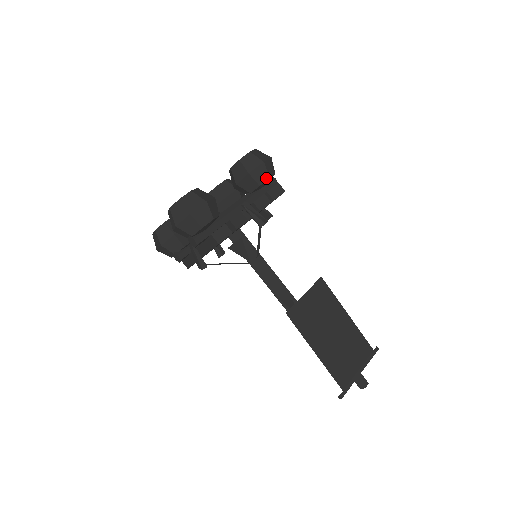
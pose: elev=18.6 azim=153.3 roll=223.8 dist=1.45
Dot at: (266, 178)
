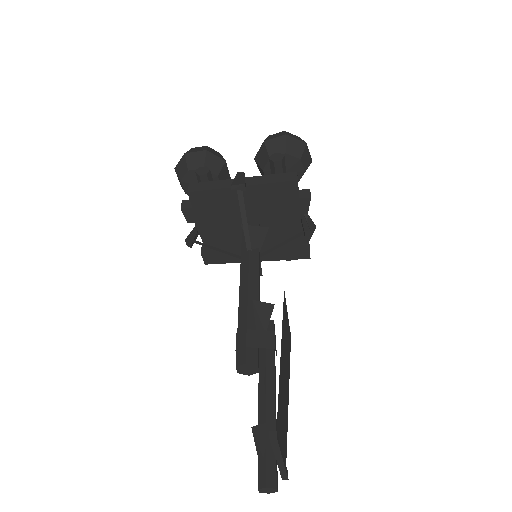
Dot at: occluded
